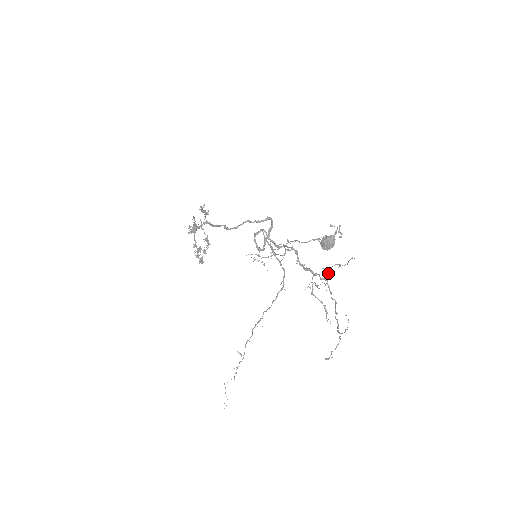
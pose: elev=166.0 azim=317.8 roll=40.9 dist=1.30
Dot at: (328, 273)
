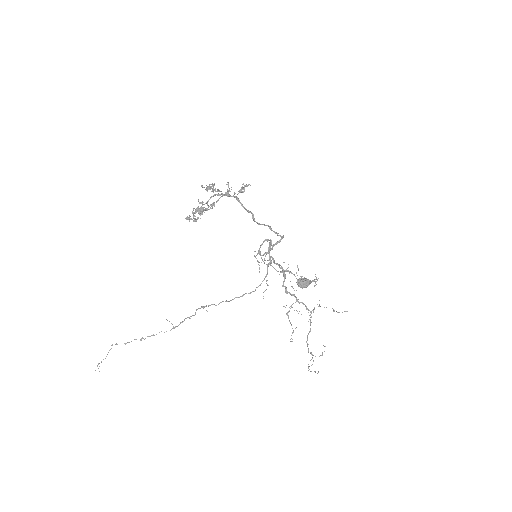
Dot at: occluded
